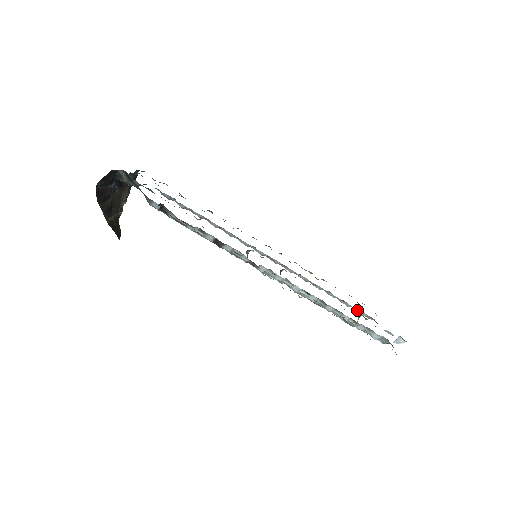
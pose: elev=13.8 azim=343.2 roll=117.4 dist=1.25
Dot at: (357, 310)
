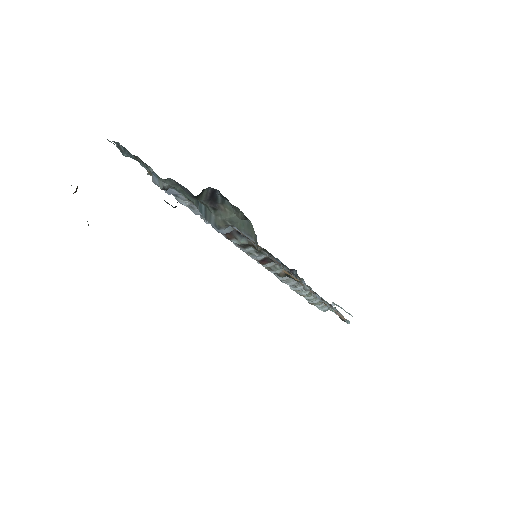
Dot at: occluded
